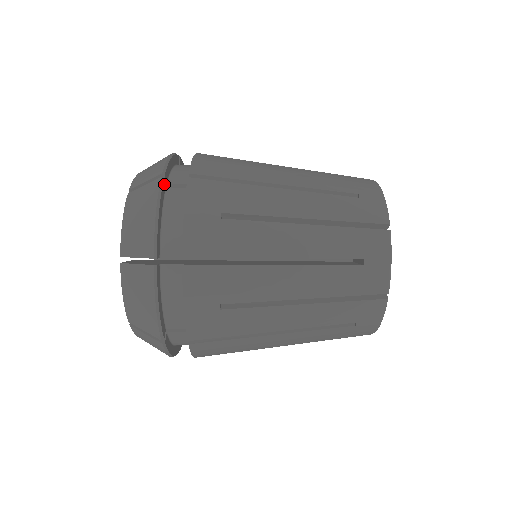
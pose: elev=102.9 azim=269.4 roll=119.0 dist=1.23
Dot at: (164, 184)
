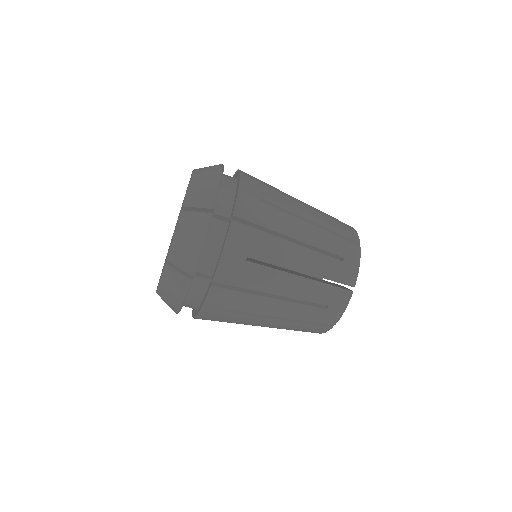
Dot at: (212, 217)
